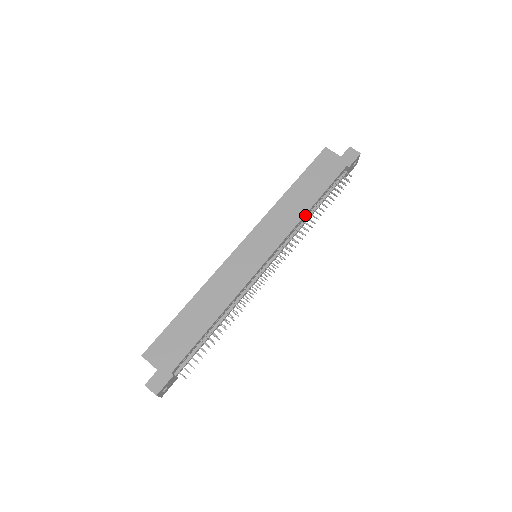
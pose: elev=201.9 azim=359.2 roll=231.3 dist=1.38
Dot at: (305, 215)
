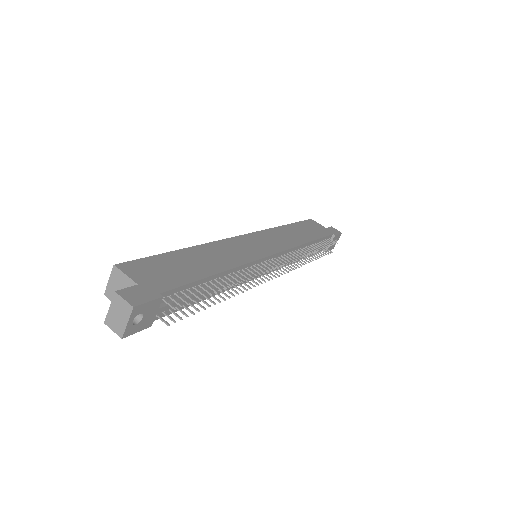
Dot at: (304, 245)
